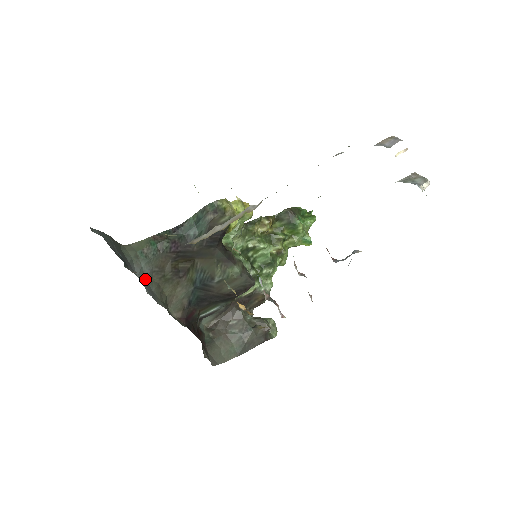
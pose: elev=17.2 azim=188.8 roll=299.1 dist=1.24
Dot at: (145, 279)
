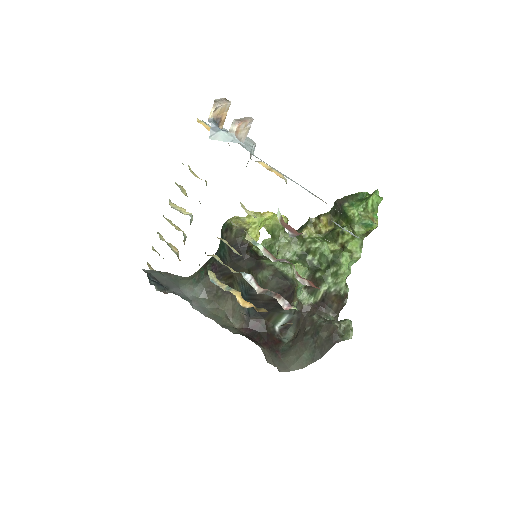
Dot at: (198, 299)
